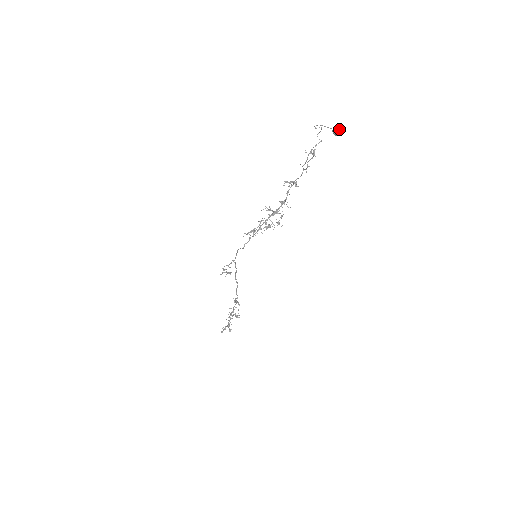
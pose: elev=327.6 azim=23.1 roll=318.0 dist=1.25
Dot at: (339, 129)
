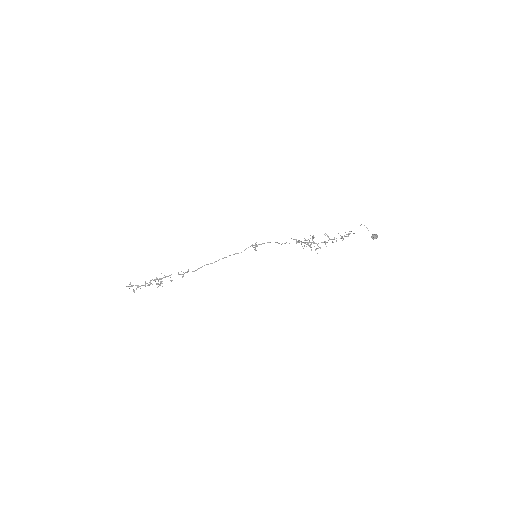
Dot at: occluded
